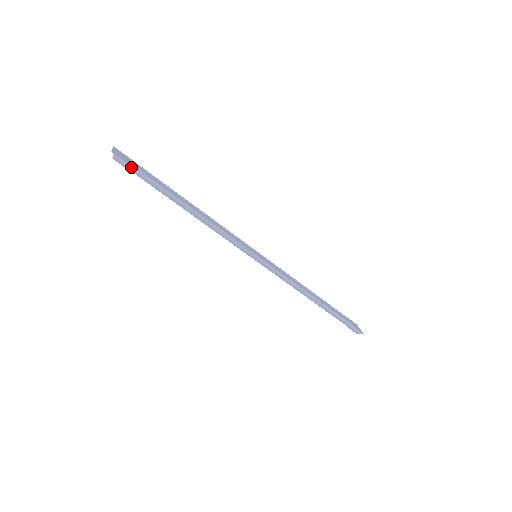
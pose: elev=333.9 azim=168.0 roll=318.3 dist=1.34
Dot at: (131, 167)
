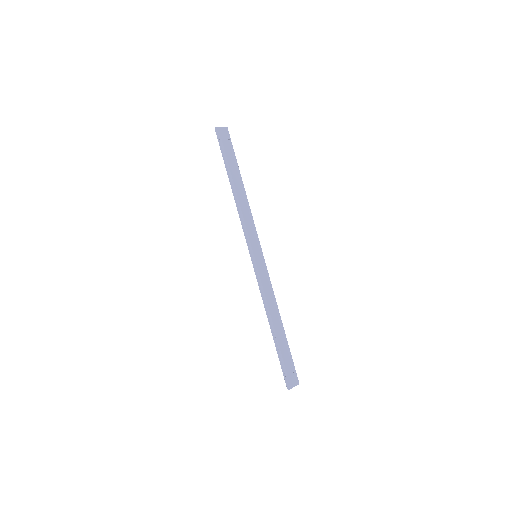
Dot at: (219, 142)
